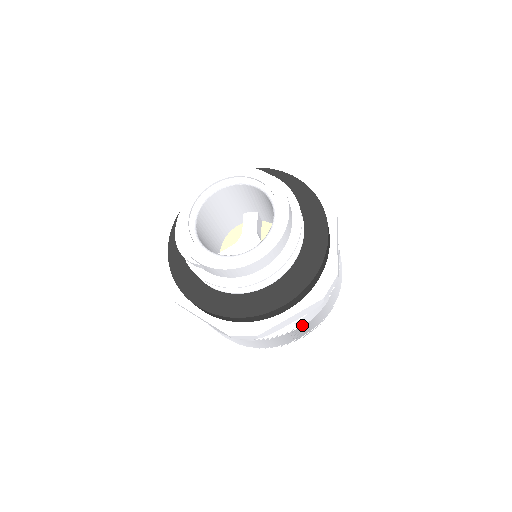
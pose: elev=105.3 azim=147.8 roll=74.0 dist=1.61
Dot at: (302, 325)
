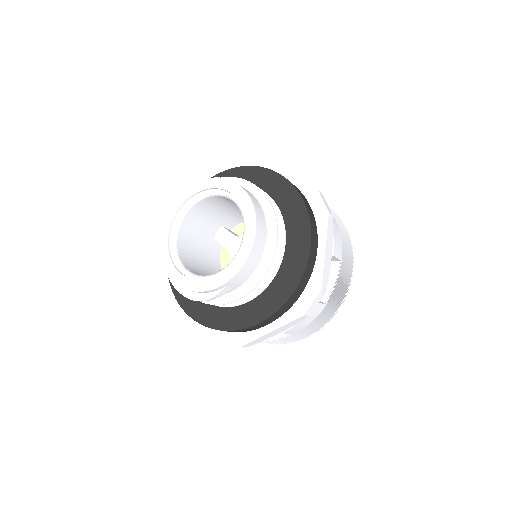
Dot at: (341, 254)
